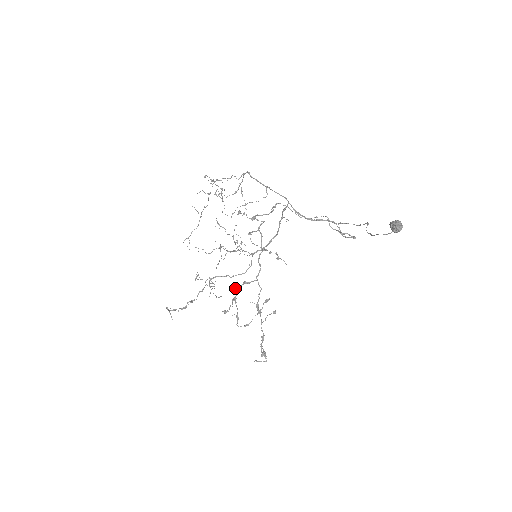
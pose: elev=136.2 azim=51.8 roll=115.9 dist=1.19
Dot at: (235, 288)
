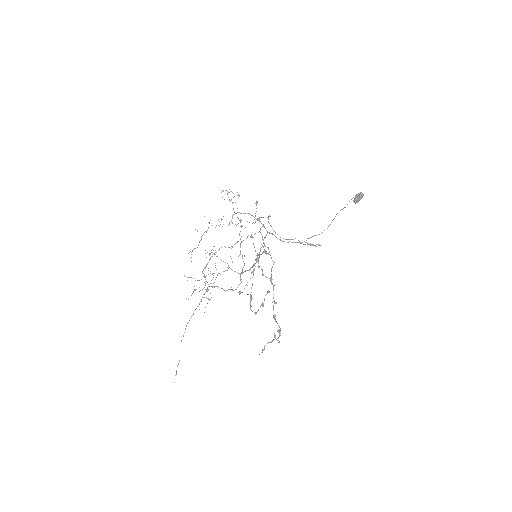
Dot at: (258, 254)
